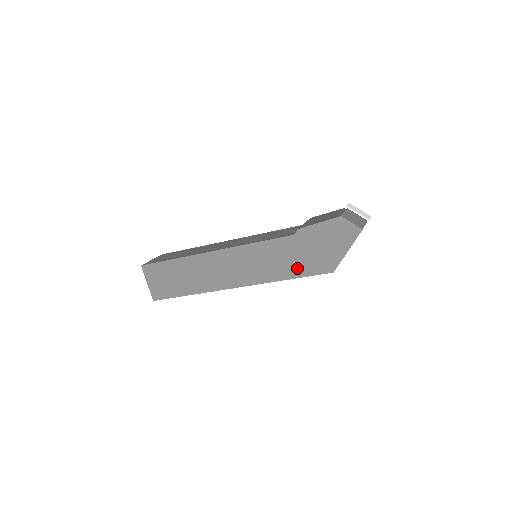
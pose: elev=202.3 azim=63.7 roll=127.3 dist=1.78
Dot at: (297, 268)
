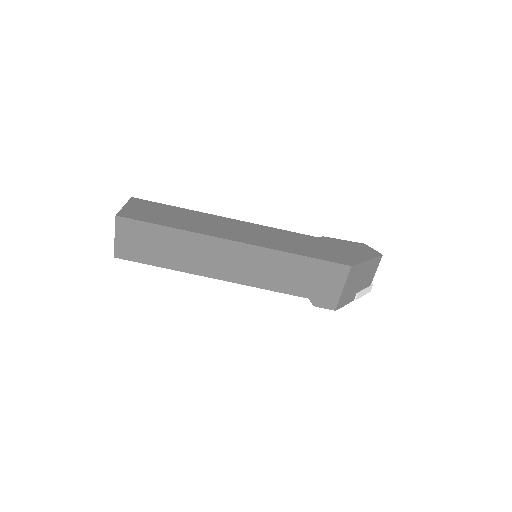
Dot at: (314, 252)
